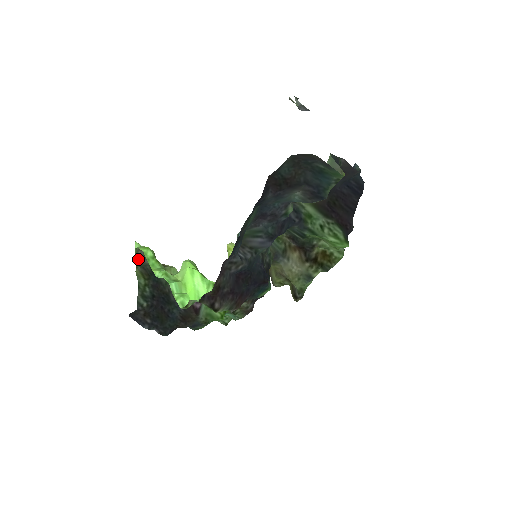
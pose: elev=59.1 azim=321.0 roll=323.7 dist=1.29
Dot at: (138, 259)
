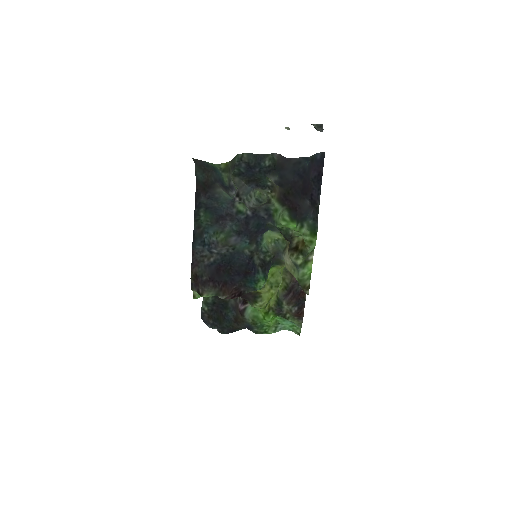
Dot at: occluded
